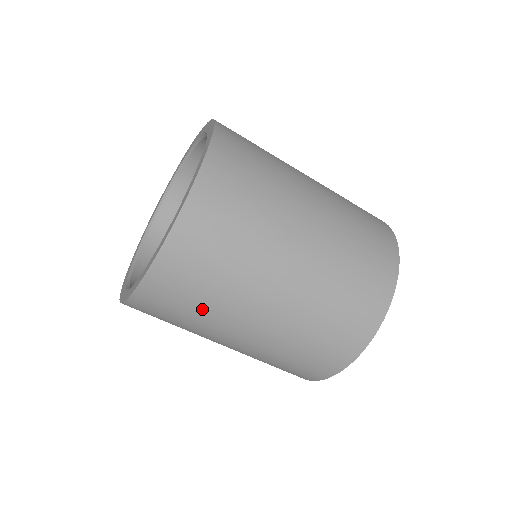
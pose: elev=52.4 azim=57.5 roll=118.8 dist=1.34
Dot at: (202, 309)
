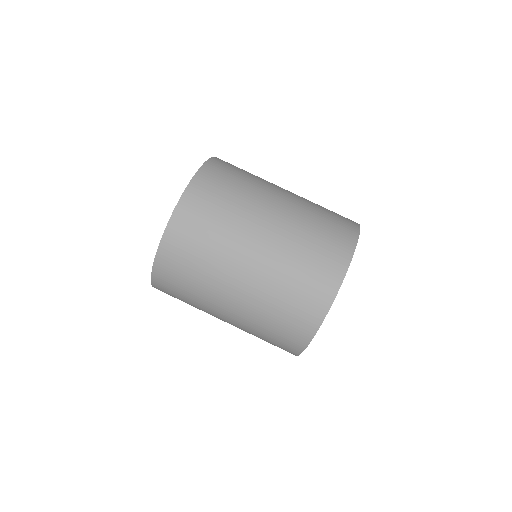
Dot at: (219, 230)
